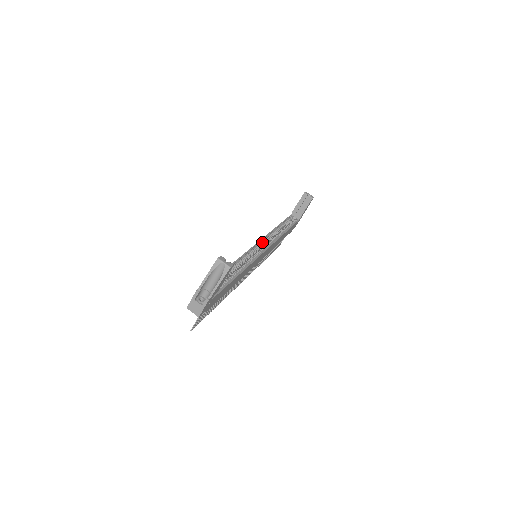
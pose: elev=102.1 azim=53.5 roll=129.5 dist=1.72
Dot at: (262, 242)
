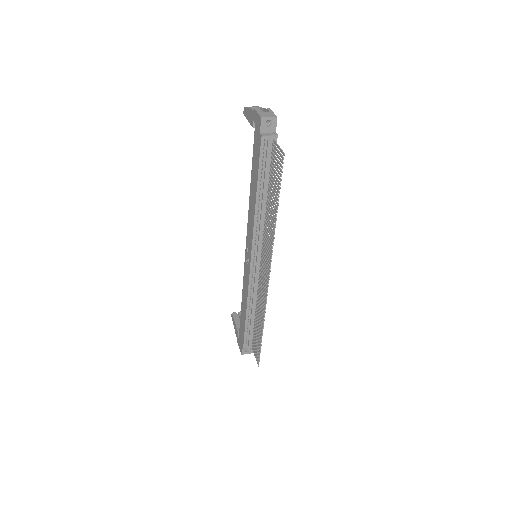
Dot at: occluded
